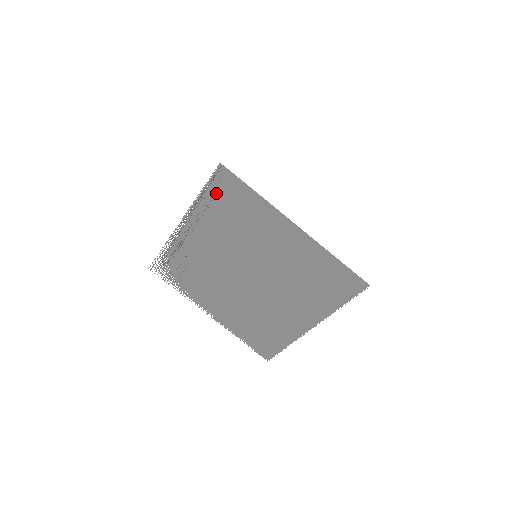
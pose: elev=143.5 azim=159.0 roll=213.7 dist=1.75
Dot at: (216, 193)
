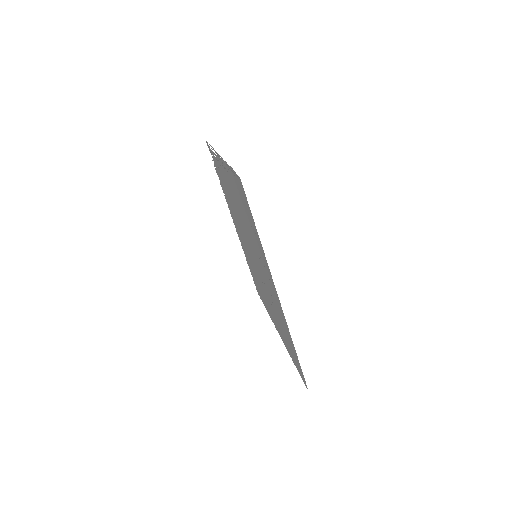
Dot at: (237, 185)
